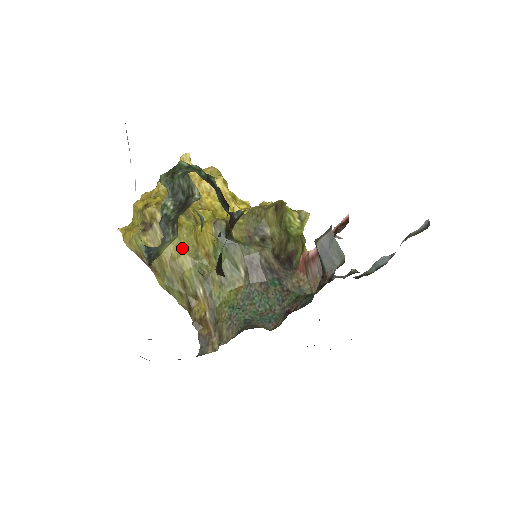
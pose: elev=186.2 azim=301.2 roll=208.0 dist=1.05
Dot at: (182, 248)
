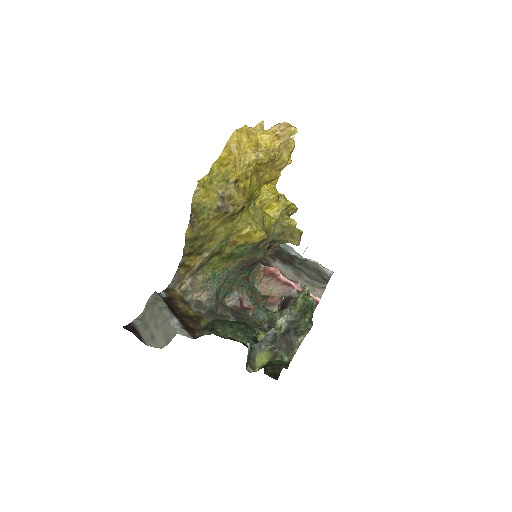
Dot at: (226, 230)
